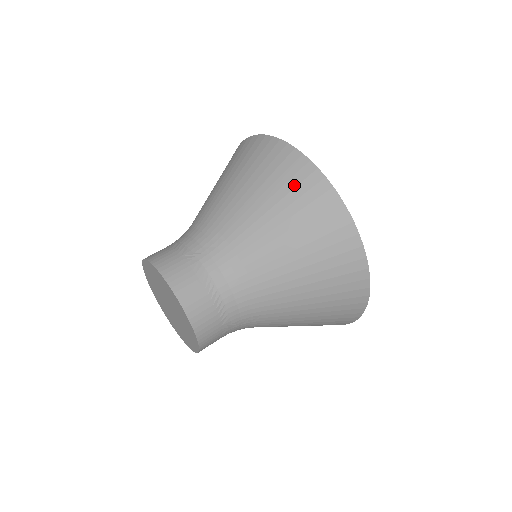
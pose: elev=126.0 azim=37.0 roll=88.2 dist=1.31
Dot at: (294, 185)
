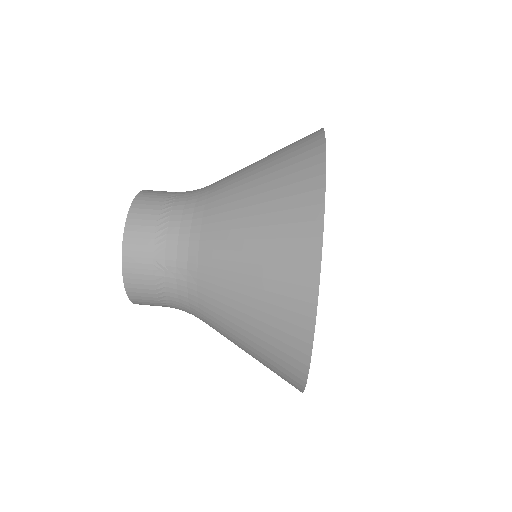
Dot at: (281, 328)
